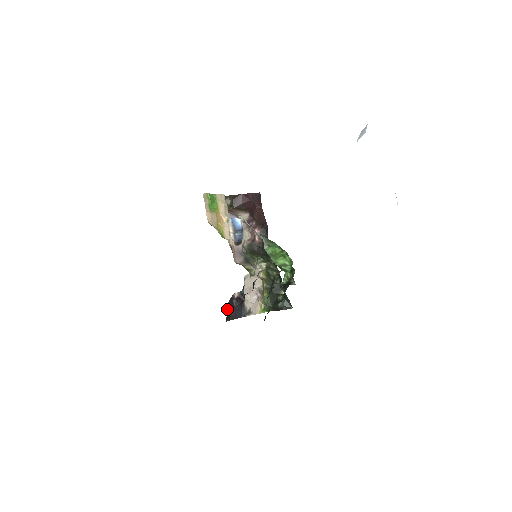
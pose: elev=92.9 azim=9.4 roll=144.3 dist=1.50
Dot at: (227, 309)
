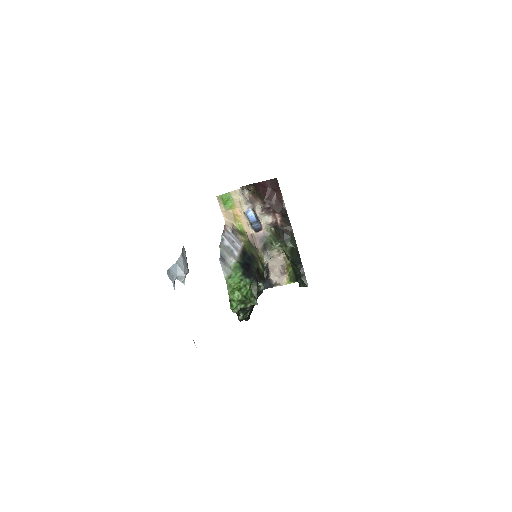
Dot at: occluded
